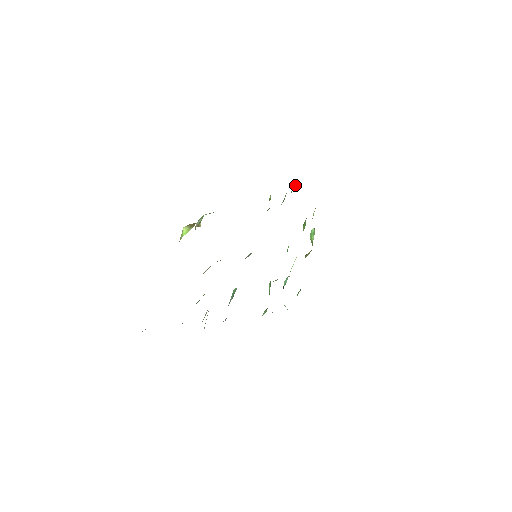
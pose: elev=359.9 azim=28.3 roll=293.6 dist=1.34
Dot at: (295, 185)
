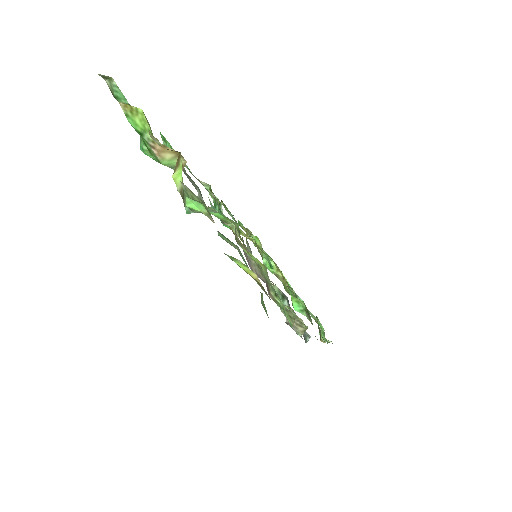
Dot at: (213, 202)
